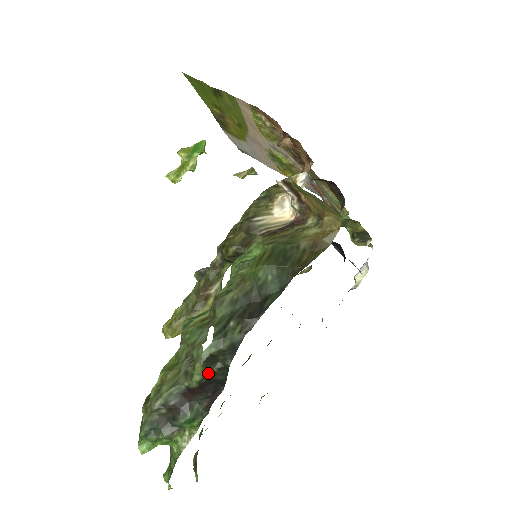
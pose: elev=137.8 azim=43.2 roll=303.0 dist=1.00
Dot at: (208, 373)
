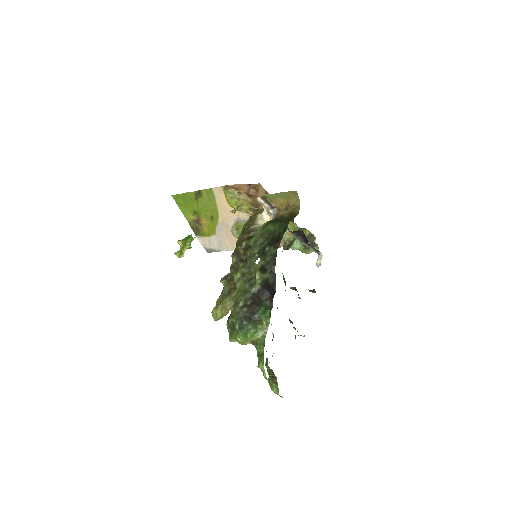
Dot at: (264, 277)
